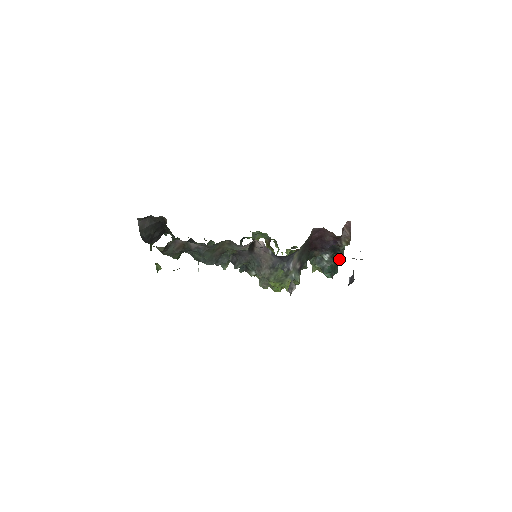
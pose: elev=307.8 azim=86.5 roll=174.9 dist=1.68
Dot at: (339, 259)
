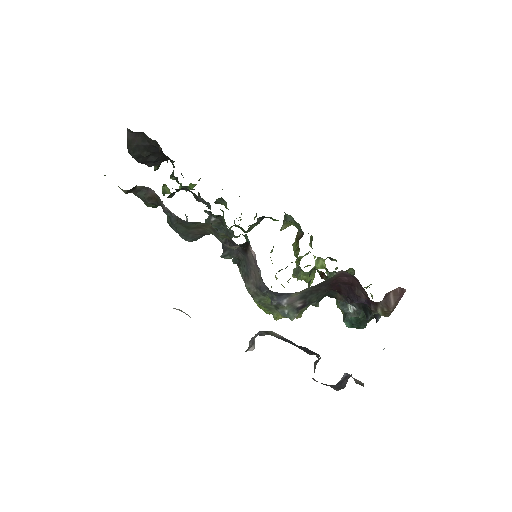
Dot at: (374, 315)
